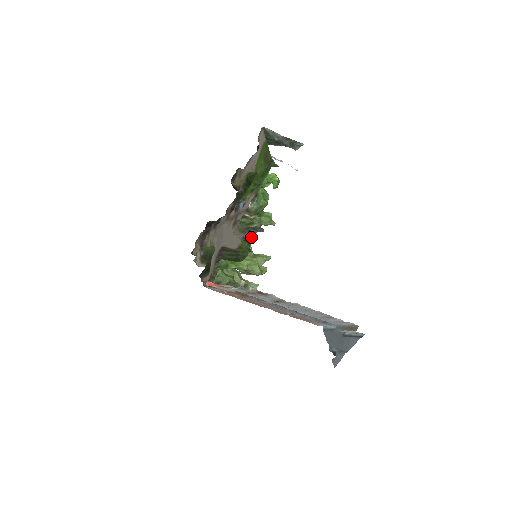
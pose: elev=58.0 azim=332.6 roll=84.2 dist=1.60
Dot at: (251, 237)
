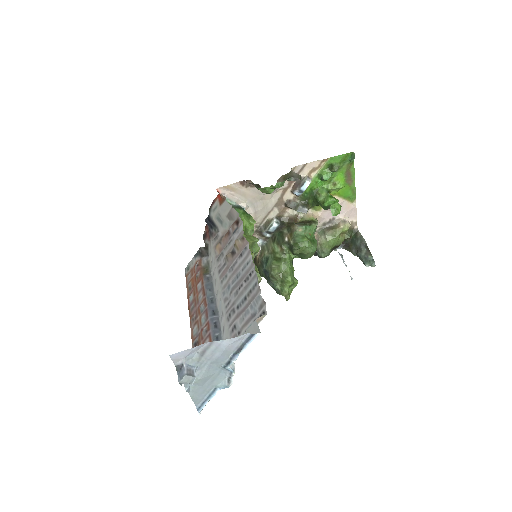
Dot at: (287, 179)
